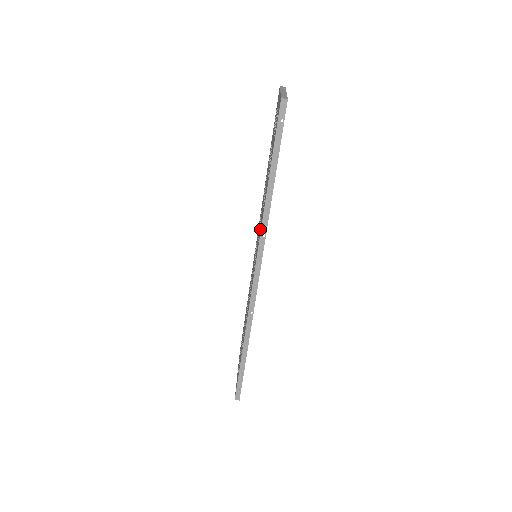
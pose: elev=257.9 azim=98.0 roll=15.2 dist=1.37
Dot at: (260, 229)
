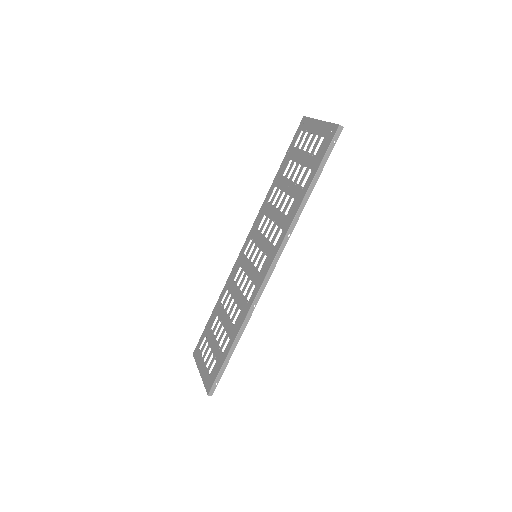
Dot at: (283, 230)
